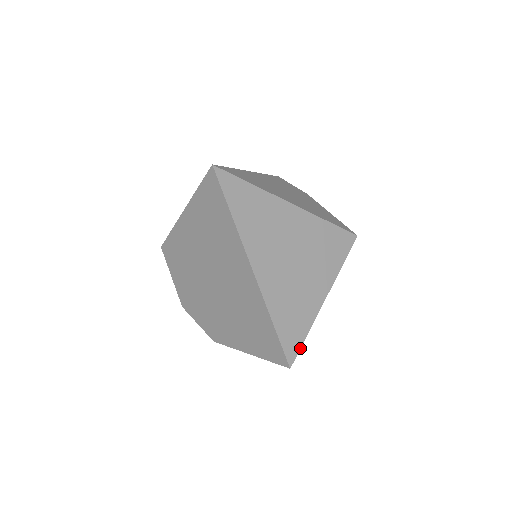
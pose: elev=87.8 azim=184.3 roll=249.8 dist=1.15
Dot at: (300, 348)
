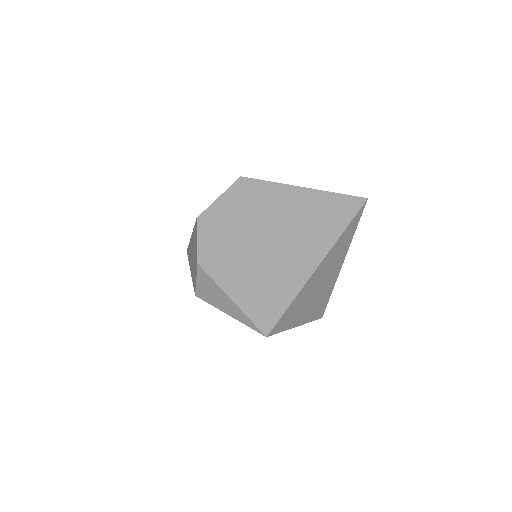
Dot at: (276, 333)
